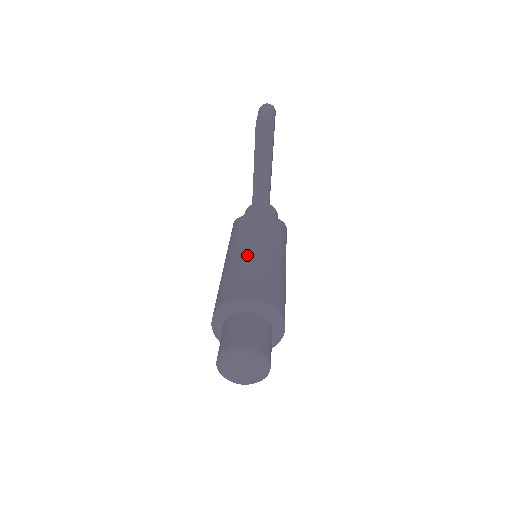
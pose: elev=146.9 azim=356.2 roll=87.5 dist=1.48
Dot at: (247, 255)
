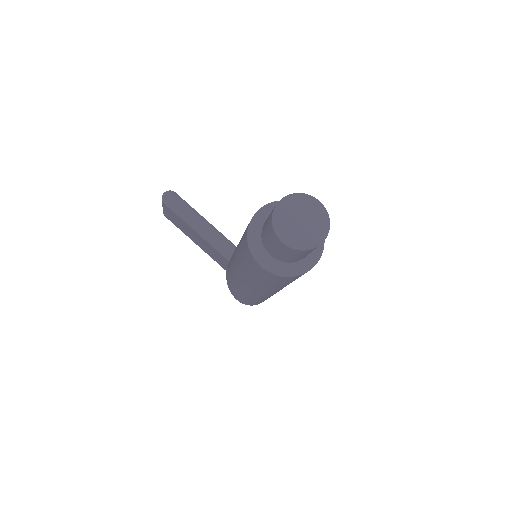
Dot at: occluded
